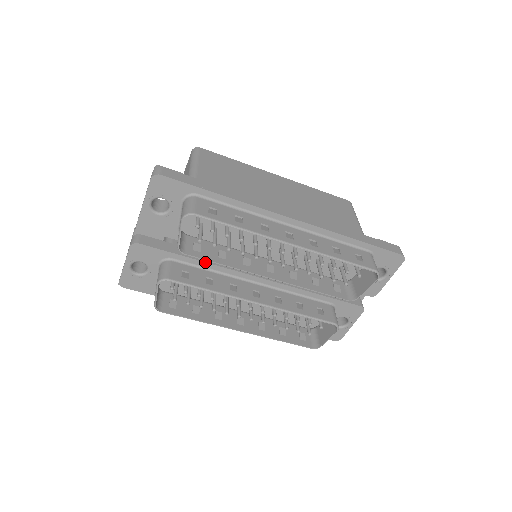
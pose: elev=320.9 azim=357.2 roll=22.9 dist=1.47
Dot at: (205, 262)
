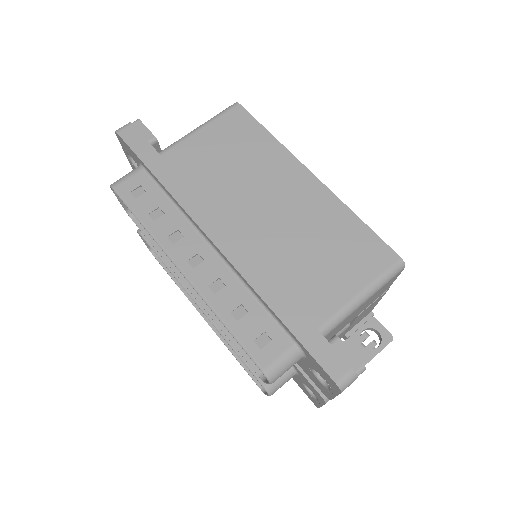
Dot at: occluded
